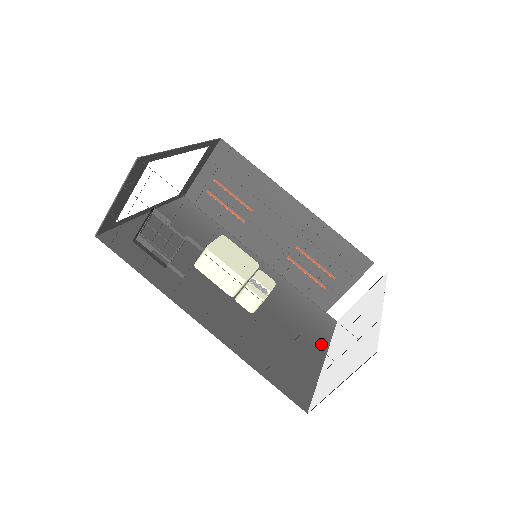
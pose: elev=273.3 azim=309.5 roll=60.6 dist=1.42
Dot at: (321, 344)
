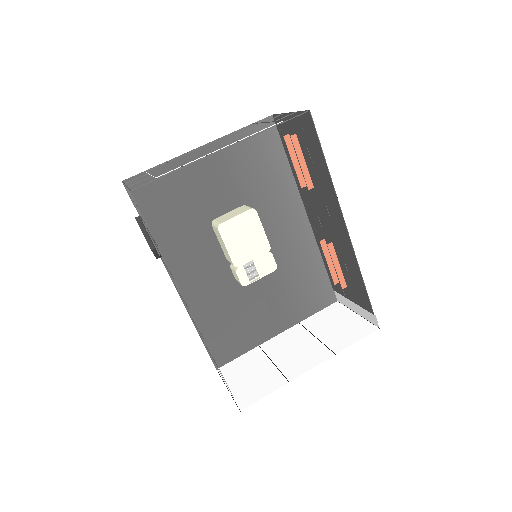
Dot at: (290, 320)
